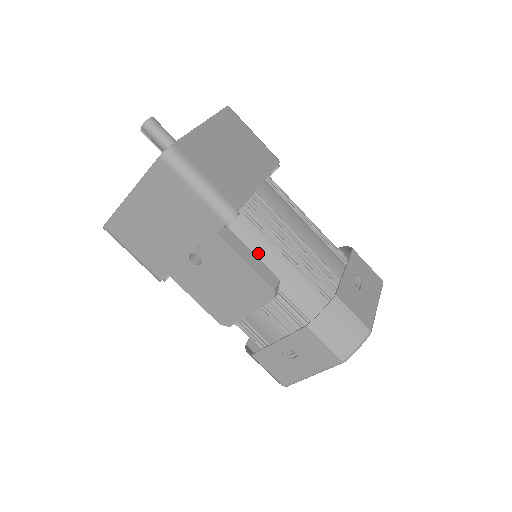
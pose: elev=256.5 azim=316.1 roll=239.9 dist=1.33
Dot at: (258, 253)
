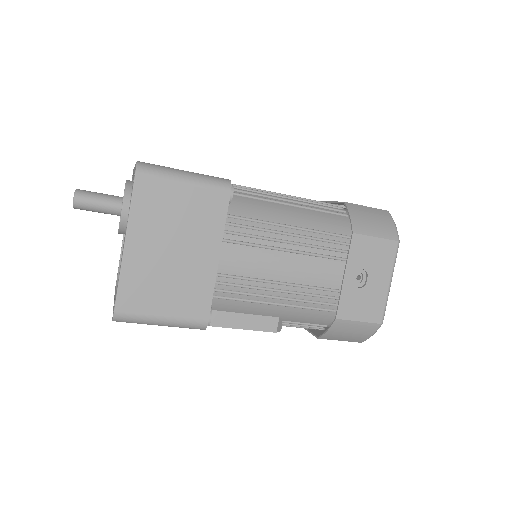
Dot at: (248, 312)
